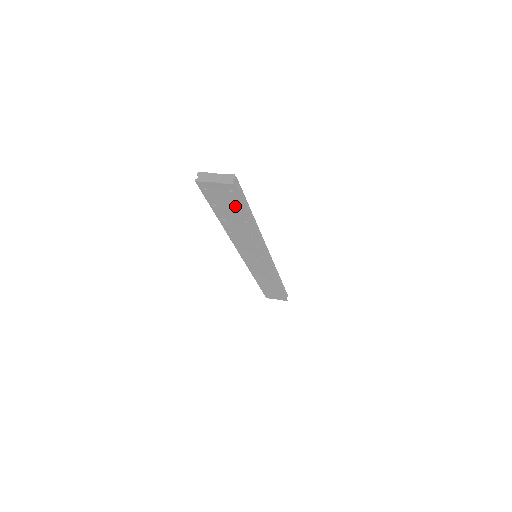
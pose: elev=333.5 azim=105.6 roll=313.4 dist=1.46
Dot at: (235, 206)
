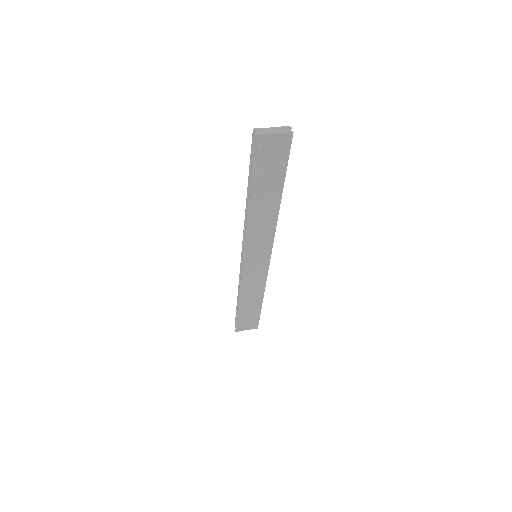
Dot at: (278, 168)
